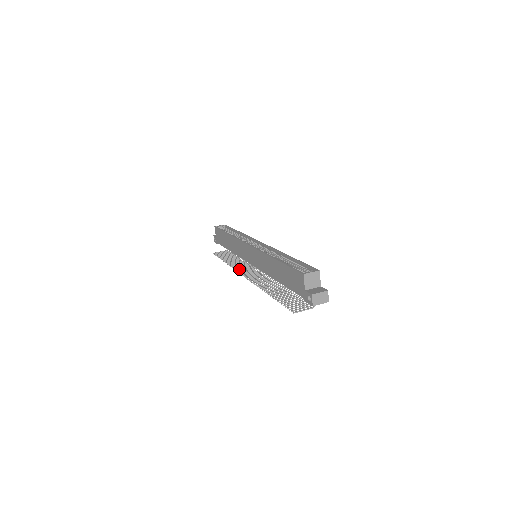
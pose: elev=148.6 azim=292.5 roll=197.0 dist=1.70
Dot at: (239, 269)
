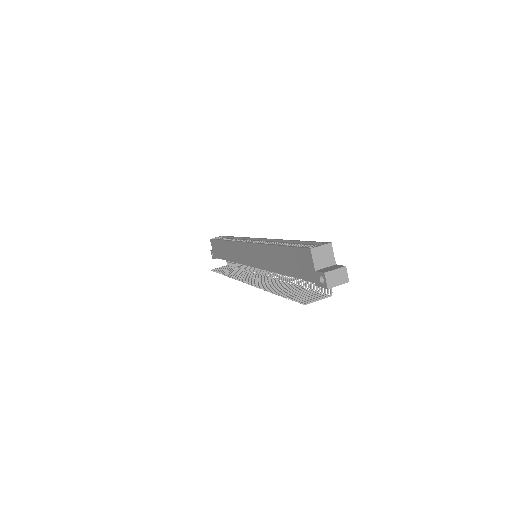
Dot at: (239, 277)
